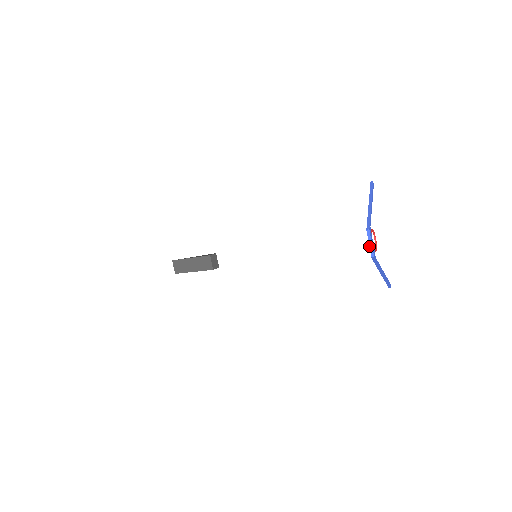
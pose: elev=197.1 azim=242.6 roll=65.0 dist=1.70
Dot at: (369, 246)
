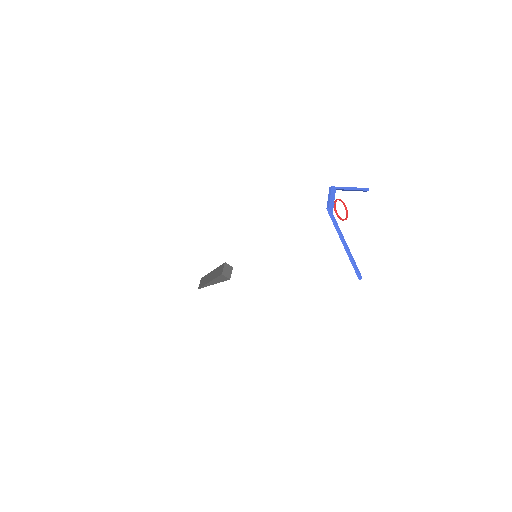
Dot at: occluded
